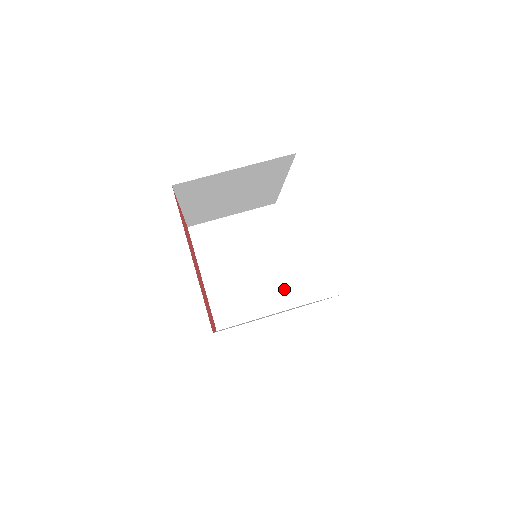
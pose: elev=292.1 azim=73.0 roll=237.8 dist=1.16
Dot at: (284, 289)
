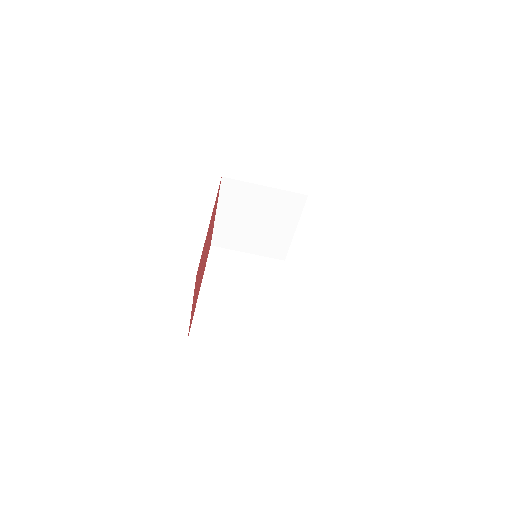
Dot at: (274, 247)
